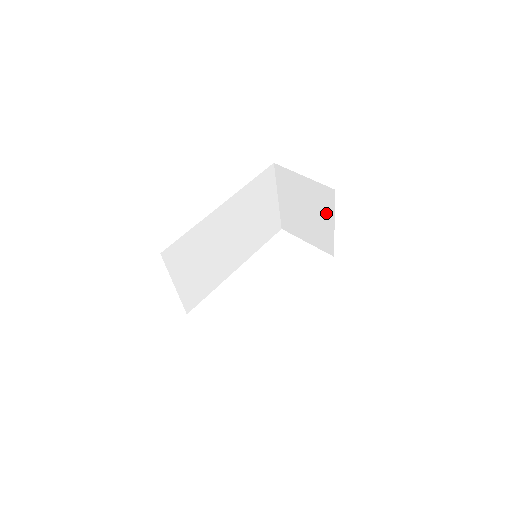
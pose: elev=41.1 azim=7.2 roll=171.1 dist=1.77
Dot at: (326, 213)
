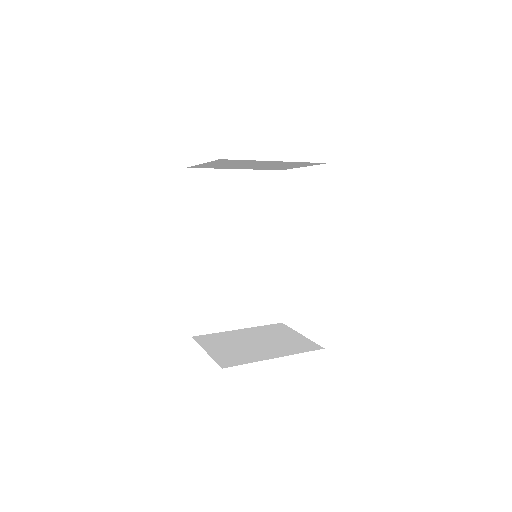
Dot at: (257, 162)
